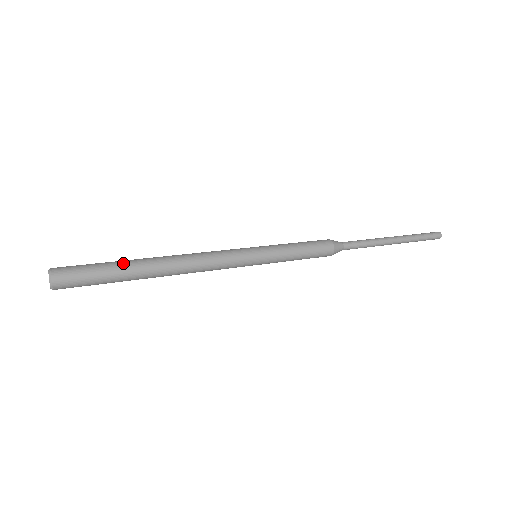
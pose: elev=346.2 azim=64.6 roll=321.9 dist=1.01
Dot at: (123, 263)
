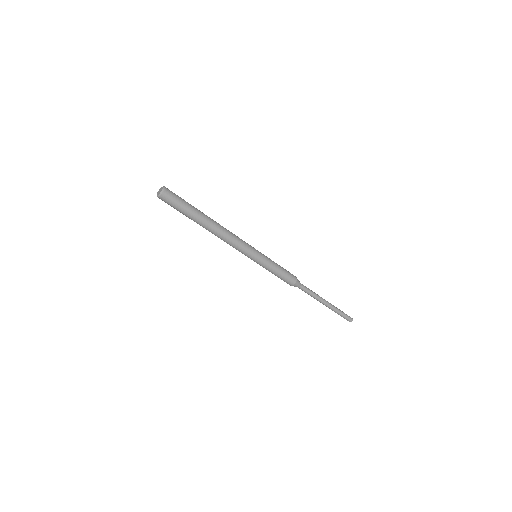
Dot at: (196, 208)
